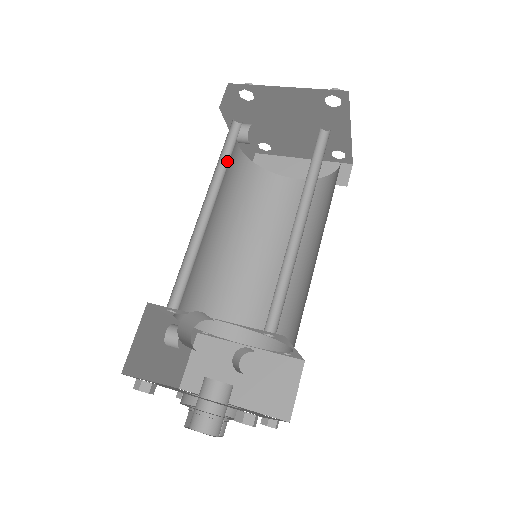
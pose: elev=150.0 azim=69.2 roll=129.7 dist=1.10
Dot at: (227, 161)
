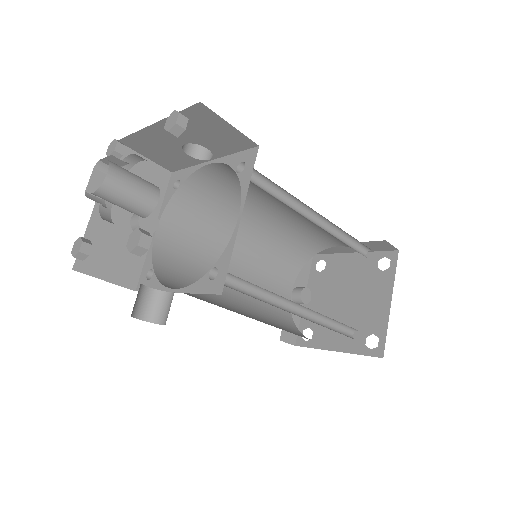
Dot at: (283, 248)
